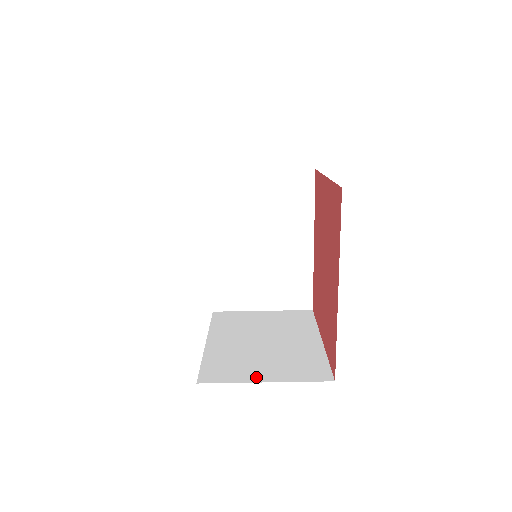
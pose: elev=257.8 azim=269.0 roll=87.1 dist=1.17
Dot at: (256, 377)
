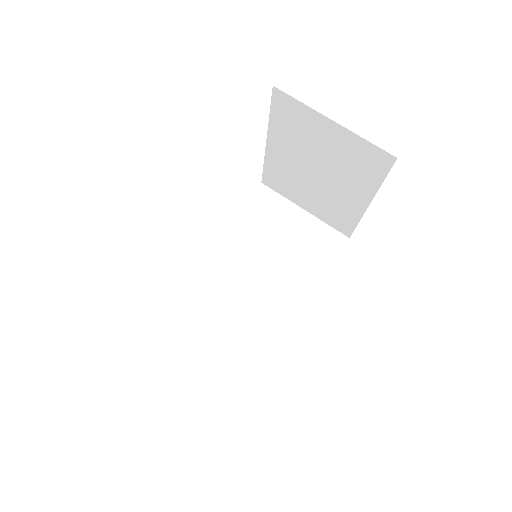
Dot at: occluded
